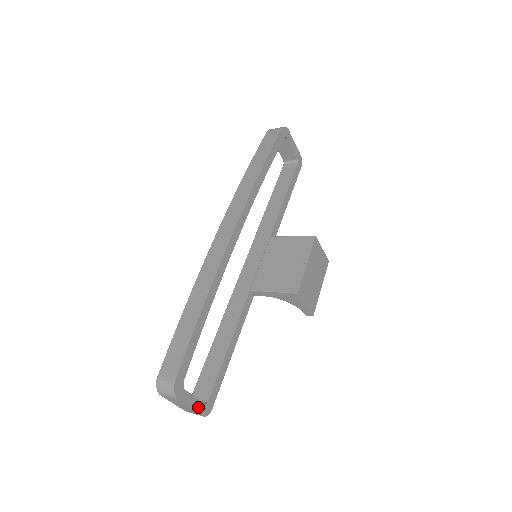
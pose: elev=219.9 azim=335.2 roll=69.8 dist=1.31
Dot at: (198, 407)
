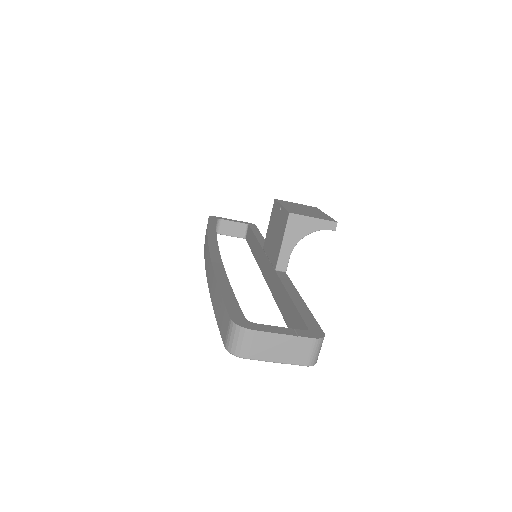
Dot at: (296, 333)
